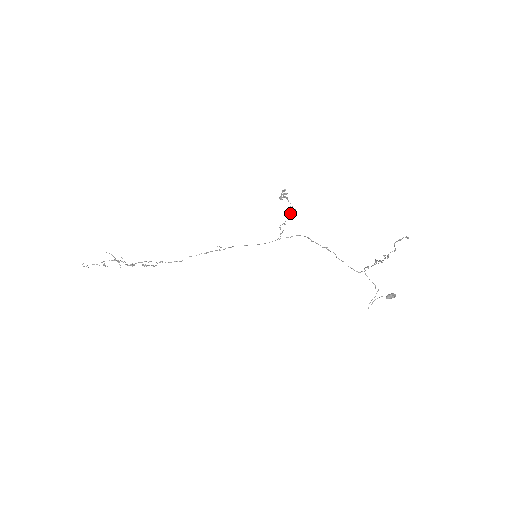
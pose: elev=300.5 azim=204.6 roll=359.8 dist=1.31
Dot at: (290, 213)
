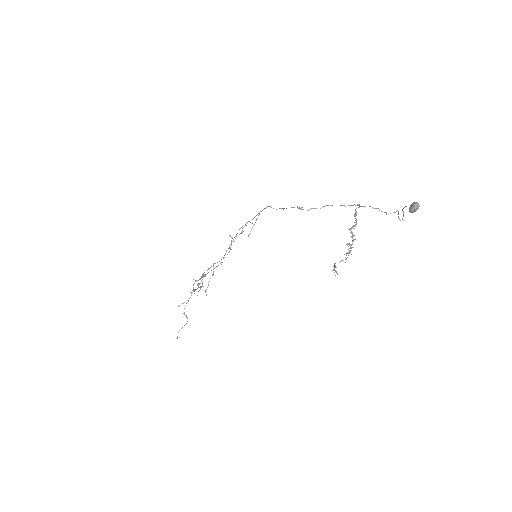
Dot at: (231, 240)
